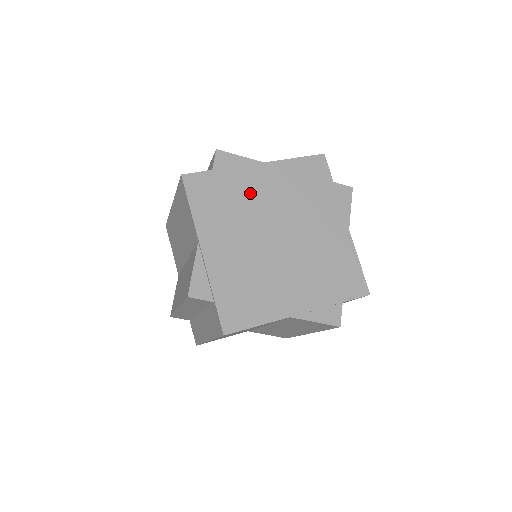
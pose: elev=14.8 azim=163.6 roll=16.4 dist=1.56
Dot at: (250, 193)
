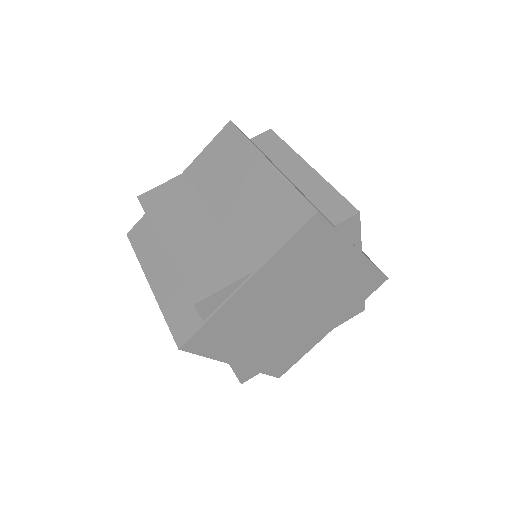
Dot at: (253, 308)
